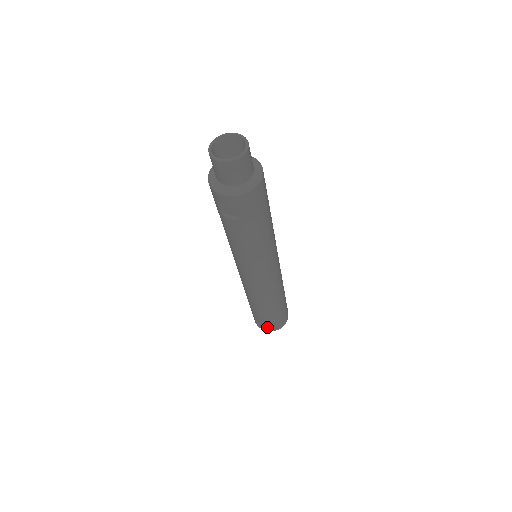
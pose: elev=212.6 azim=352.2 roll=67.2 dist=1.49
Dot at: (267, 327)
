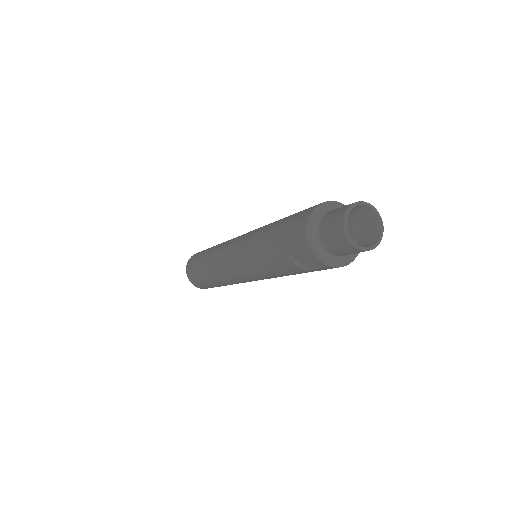
Dot at: (200, 286)
